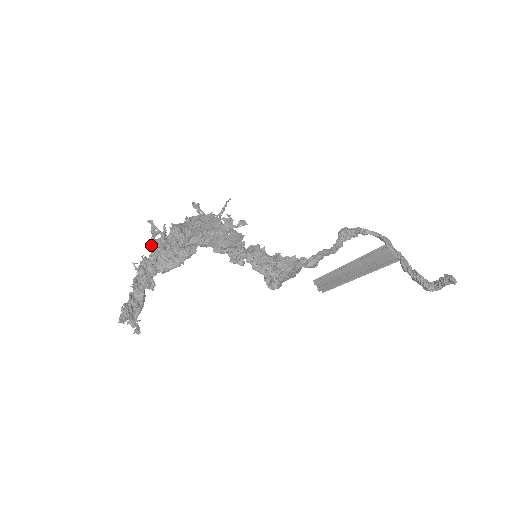
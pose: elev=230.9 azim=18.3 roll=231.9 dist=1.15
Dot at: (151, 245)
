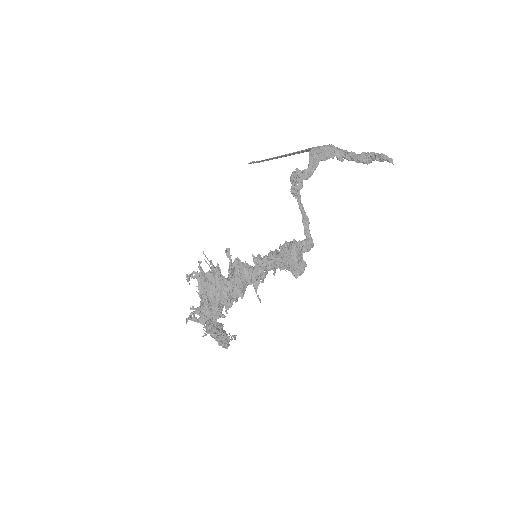
Dot at: occluded
